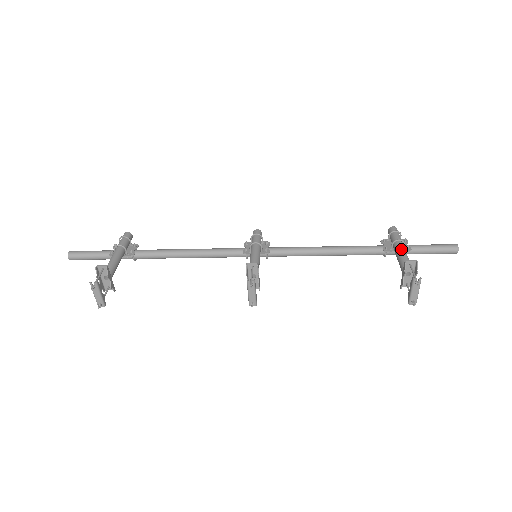
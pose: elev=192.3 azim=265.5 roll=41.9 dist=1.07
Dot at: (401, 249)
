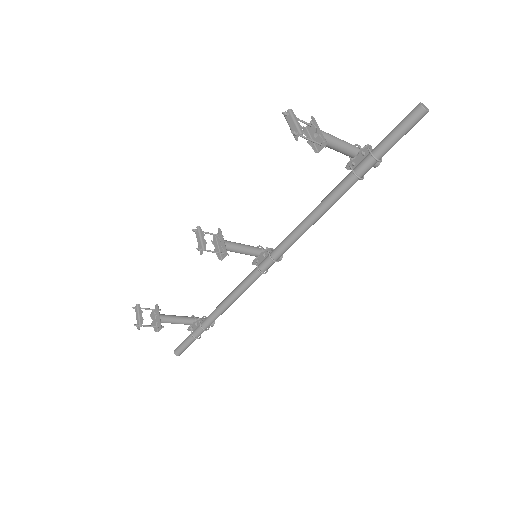
Dot at: occluded
